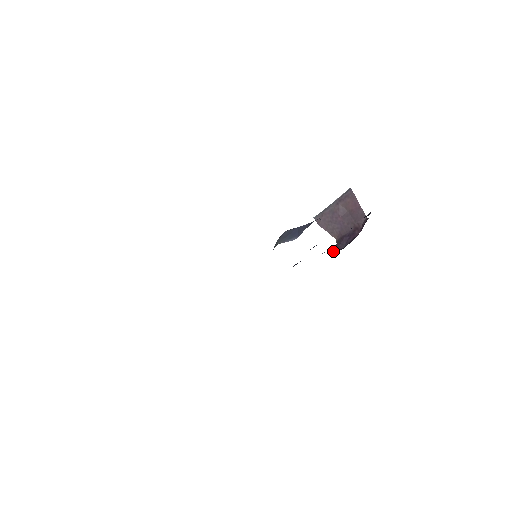
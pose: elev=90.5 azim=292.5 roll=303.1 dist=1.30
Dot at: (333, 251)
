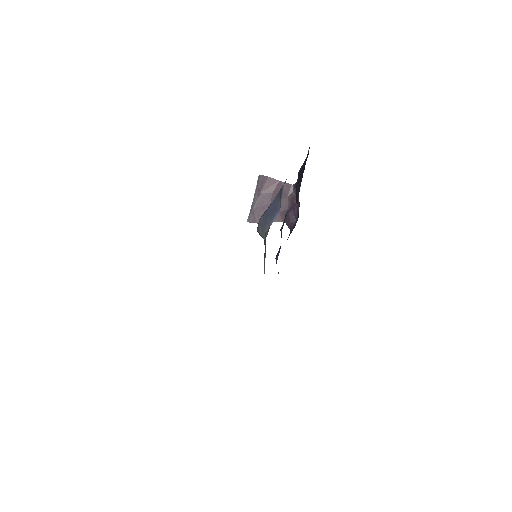
Dot at: (290, 230)
